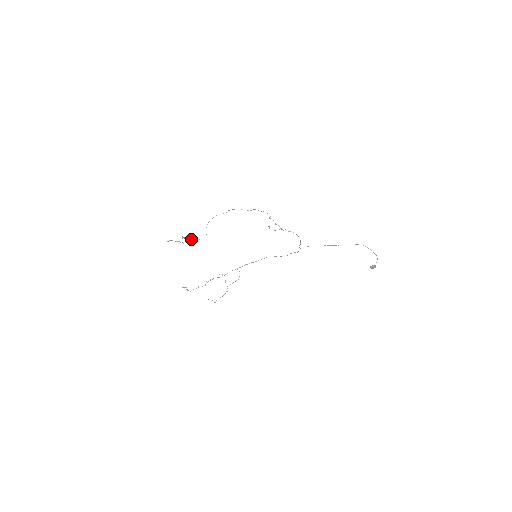
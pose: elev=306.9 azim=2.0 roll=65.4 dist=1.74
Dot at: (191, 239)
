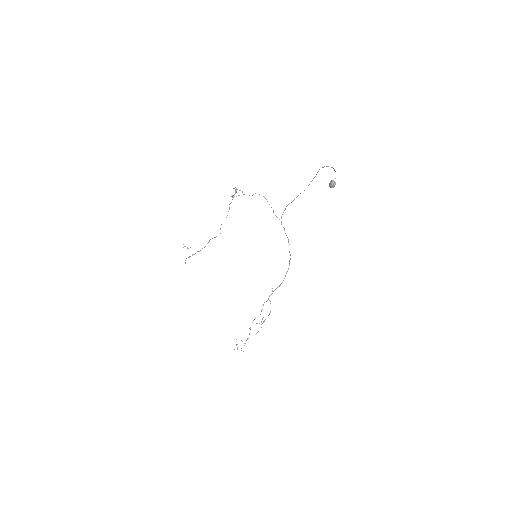
Dot at: occluded
